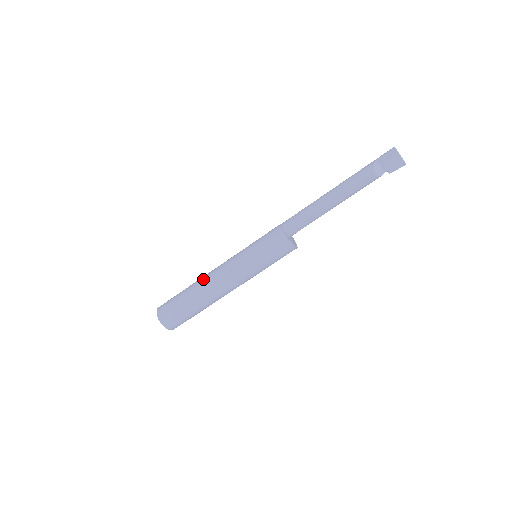
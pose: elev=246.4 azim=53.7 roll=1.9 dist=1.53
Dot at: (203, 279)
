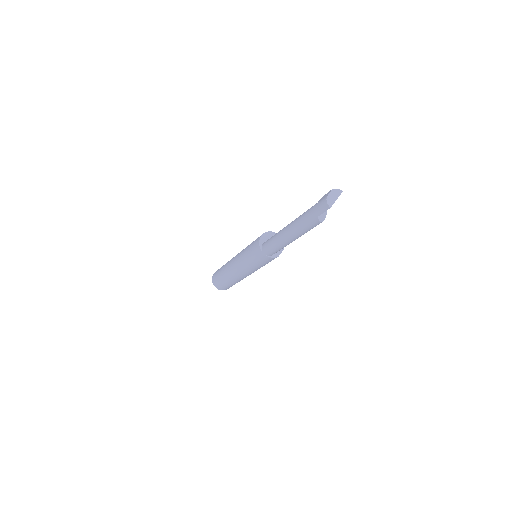
Dot at: (234, 279)
